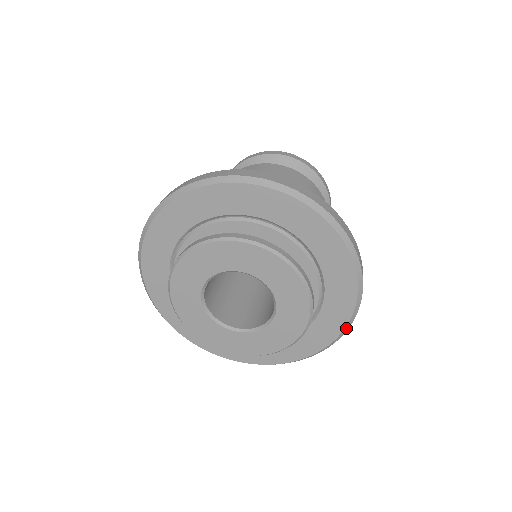
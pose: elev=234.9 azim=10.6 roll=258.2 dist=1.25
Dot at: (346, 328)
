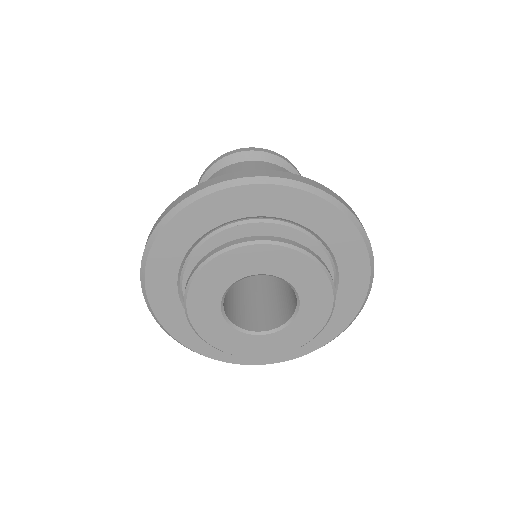
Dot at: (287, 360)
